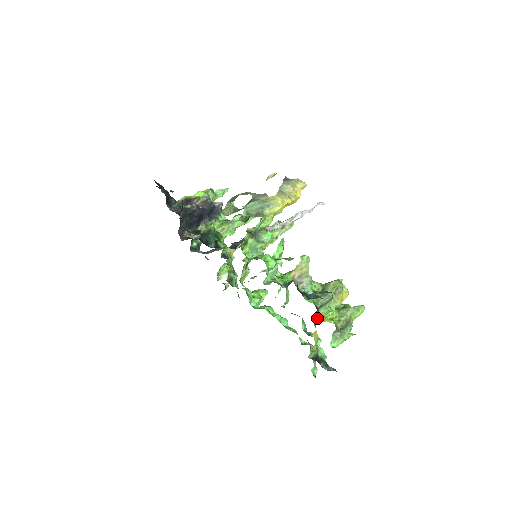
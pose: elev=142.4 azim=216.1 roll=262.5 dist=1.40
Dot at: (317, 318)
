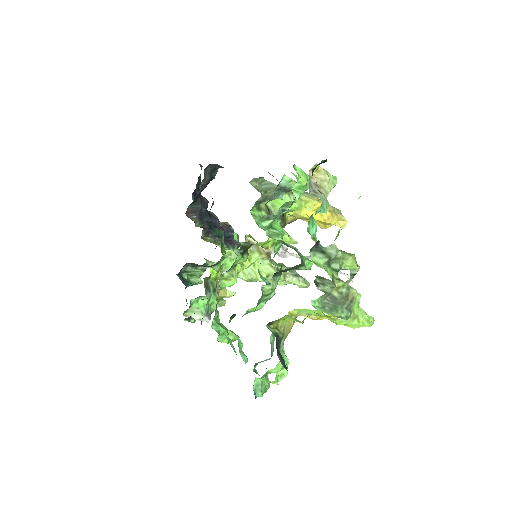
Dot at: (312, 255)
